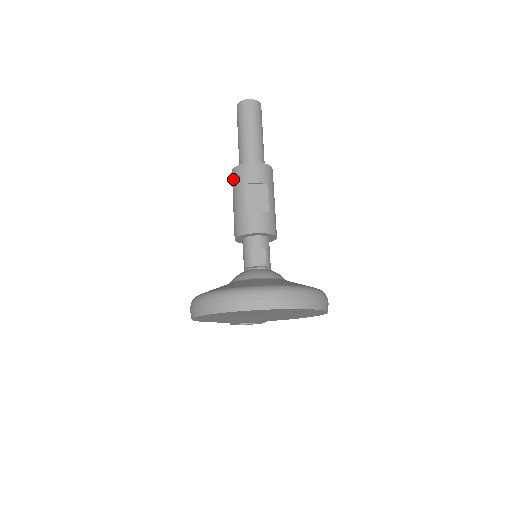
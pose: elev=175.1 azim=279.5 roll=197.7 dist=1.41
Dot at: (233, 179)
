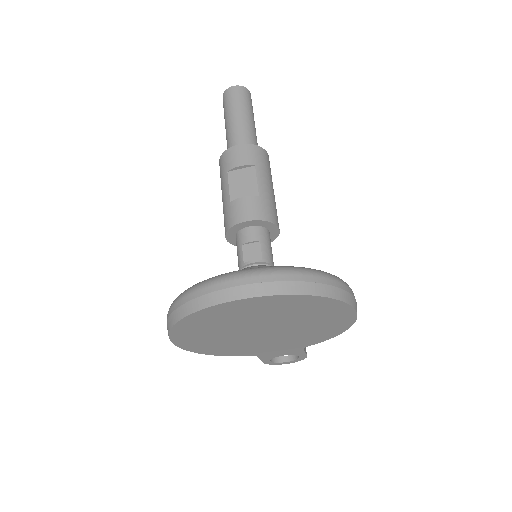
Dot at: (220, 173)
